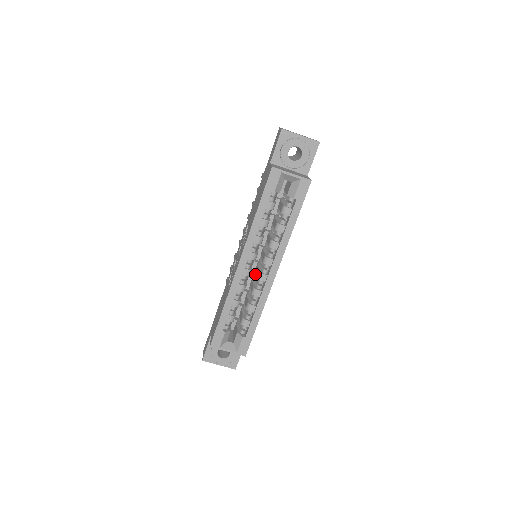
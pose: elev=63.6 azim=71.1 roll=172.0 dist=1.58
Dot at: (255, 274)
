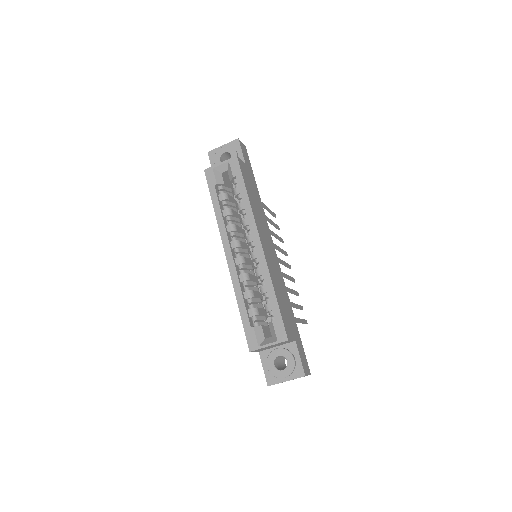
Dot at: occluded
